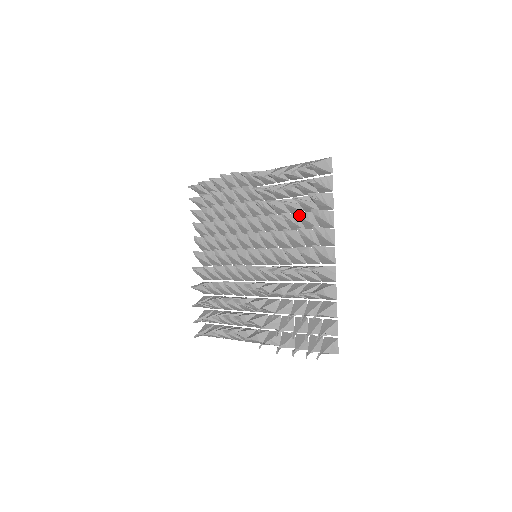
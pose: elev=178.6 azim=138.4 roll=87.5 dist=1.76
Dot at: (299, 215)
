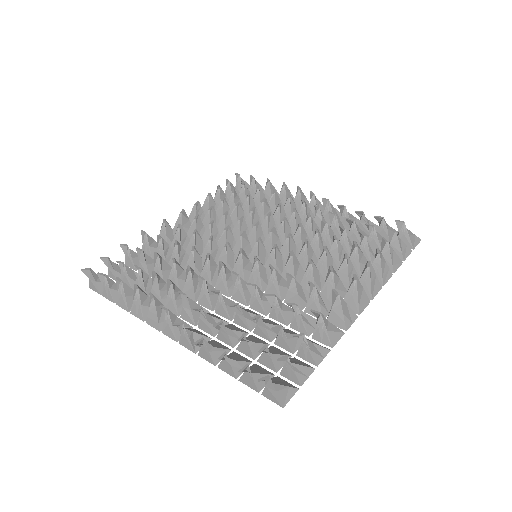
Dot at: (357, 245)
